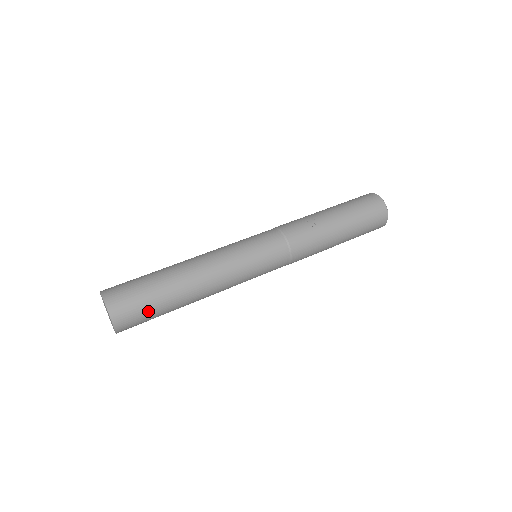
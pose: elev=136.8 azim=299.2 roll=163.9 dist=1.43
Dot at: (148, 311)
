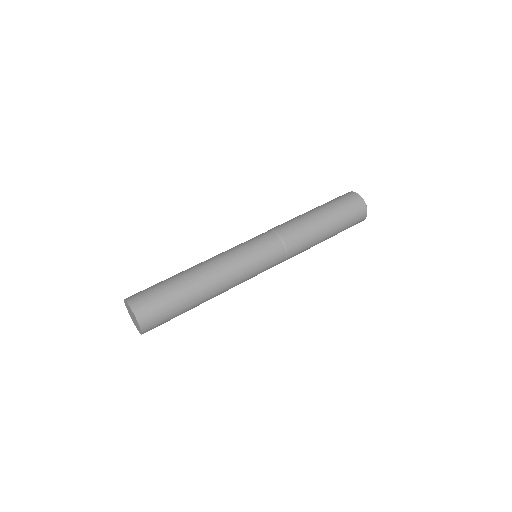
Dot at: (167, 308)
